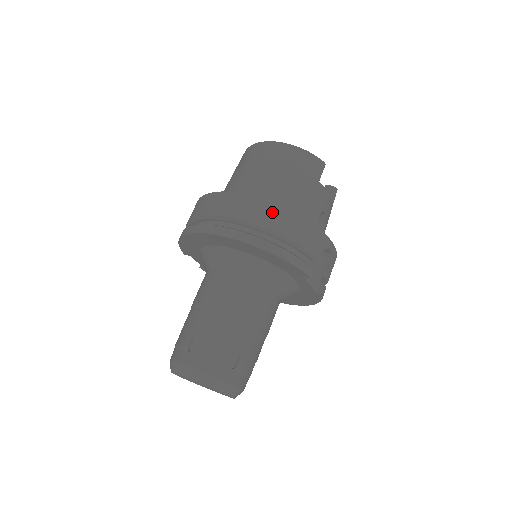
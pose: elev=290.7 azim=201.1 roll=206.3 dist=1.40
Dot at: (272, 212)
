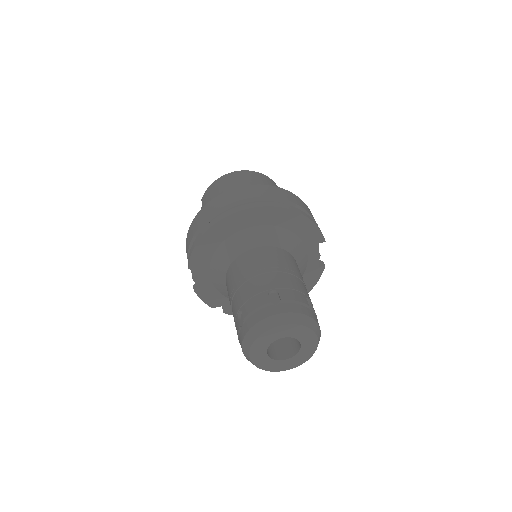
Dot at: (286, 193)
